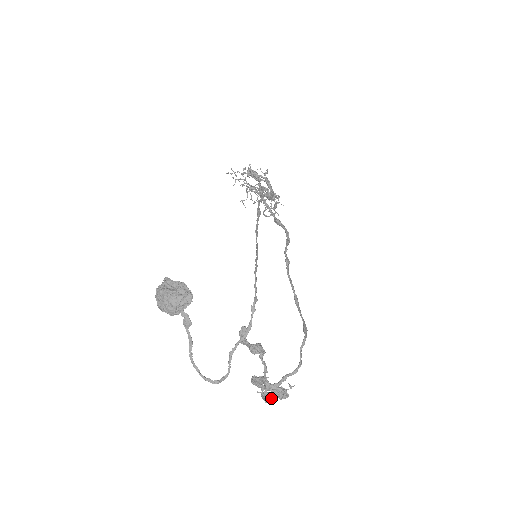
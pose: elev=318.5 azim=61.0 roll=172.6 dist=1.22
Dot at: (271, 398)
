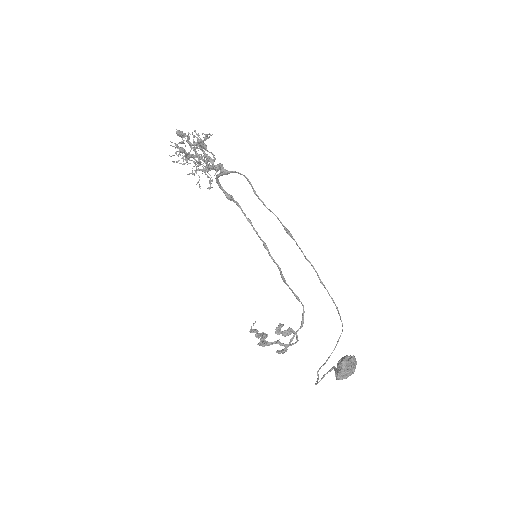
Dot at: occluded
